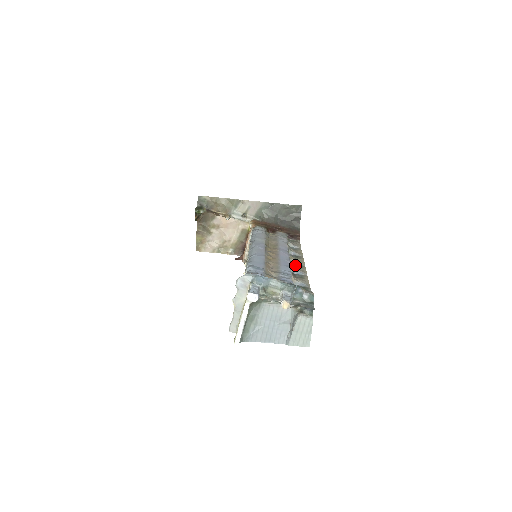
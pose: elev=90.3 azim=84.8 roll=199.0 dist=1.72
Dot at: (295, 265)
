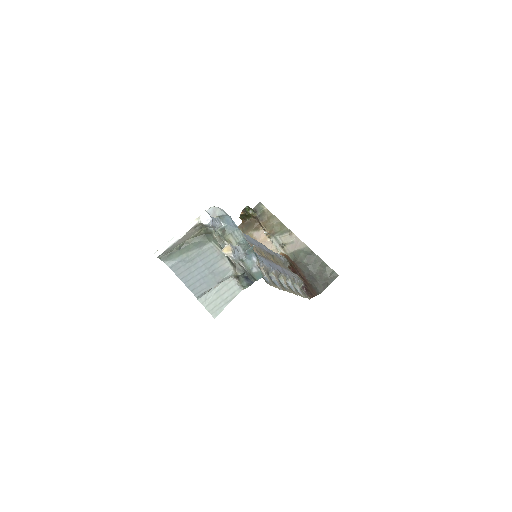
Dot at: (281, 283)
